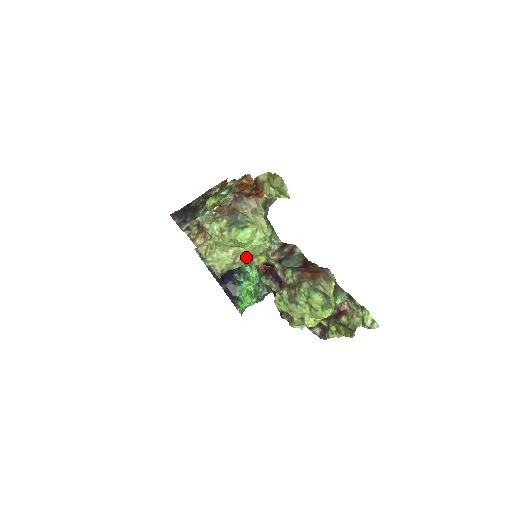
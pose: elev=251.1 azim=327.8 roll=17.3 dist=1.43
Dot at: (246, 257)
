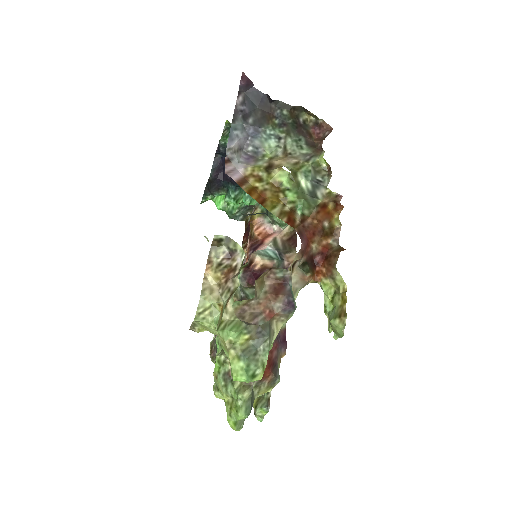
Dot at: occluded
